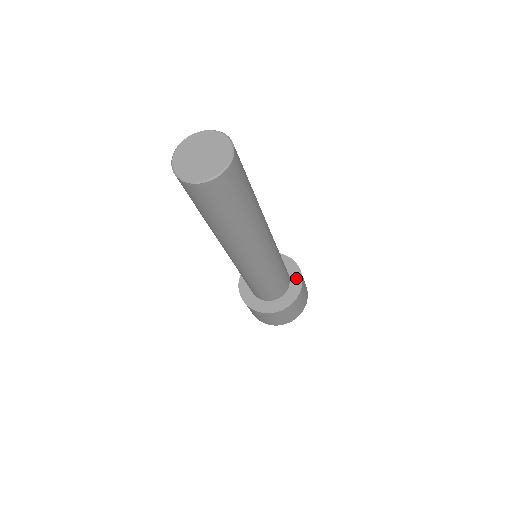
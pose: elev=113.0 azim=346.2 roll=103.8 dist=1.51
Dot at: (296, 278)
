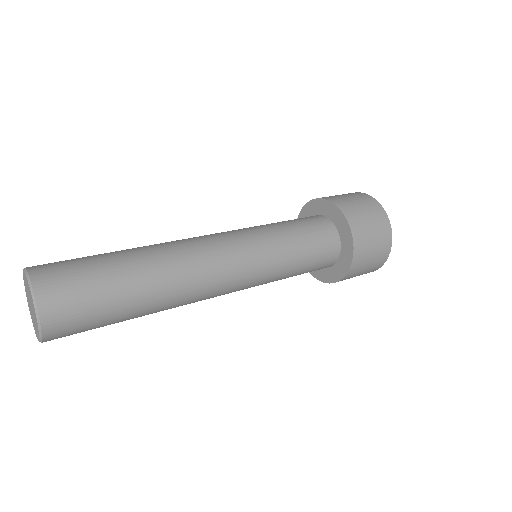
Dot at: (330, 210)
